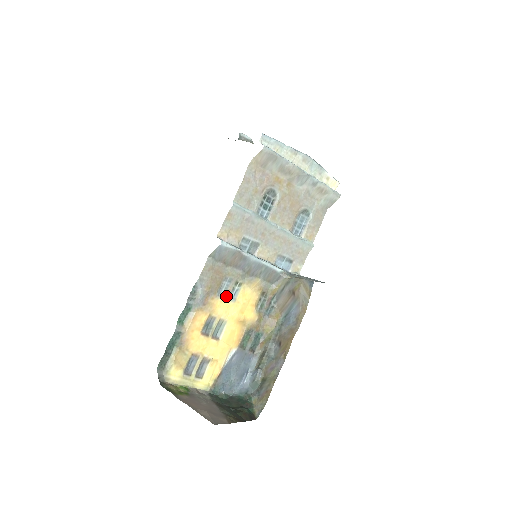
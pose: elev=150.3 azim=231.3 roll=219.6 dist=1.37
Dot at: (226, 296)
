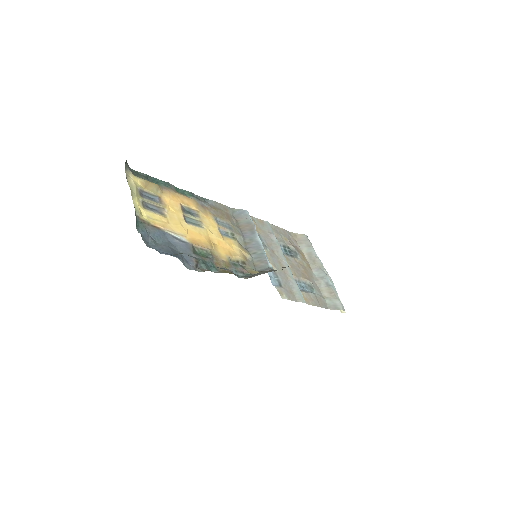
Dot at: (219, 226)
